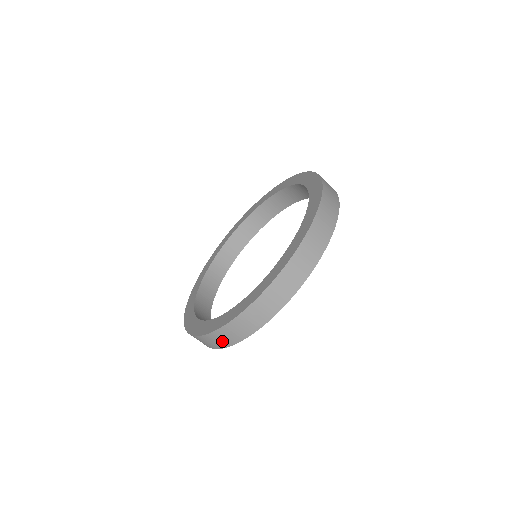
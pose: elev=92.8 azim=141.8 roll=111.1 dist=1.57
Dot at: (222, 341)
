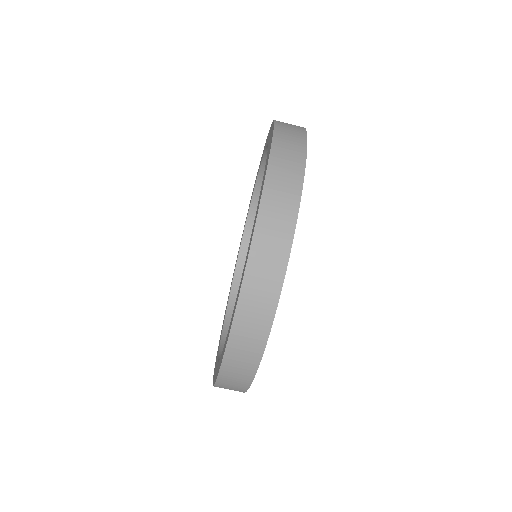
Dot at: (237, 382)
